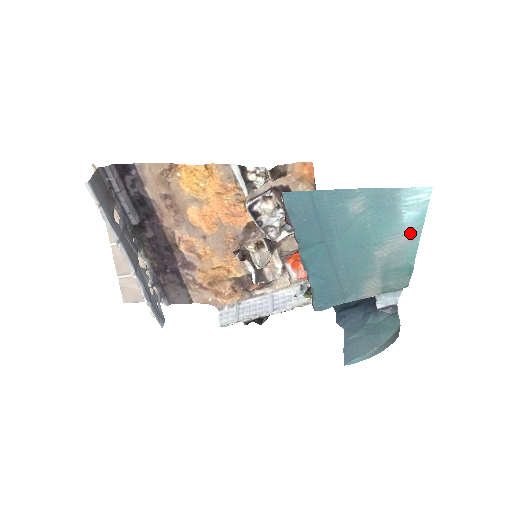
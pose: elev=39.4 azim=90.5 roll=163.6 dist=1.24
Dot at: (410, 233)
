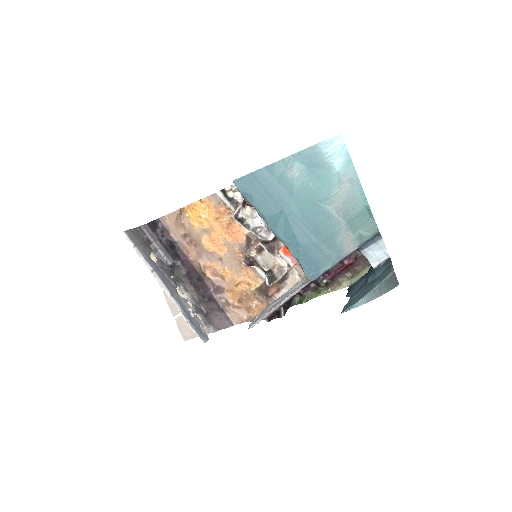
Dot at: (348, 178)
